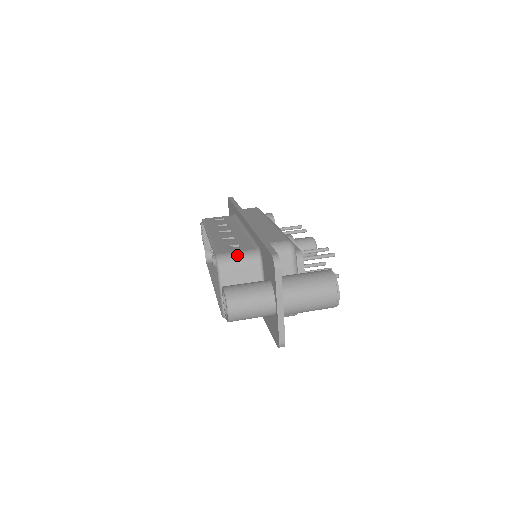
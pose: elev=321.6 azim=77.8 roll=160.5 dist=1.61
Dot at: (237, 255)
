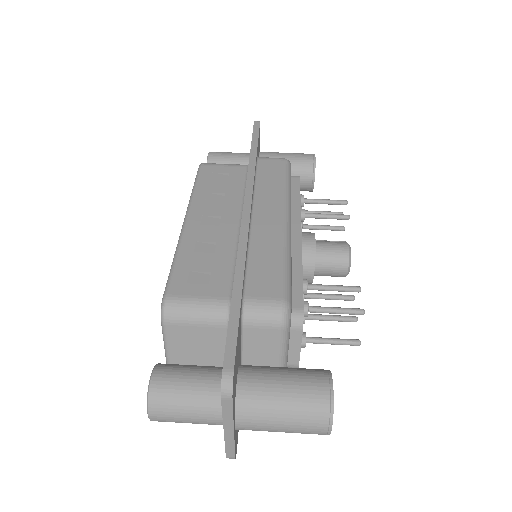
Dot at: (195, 306)
